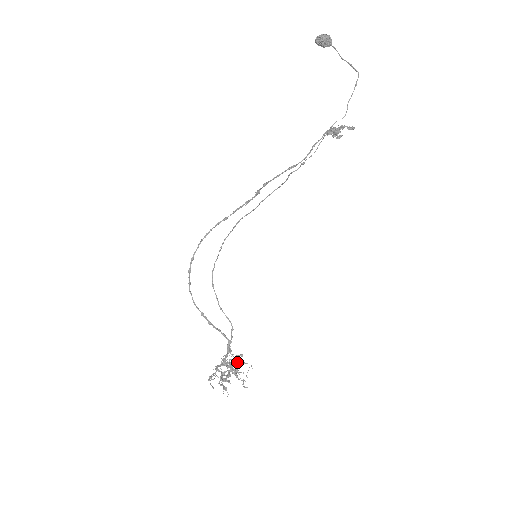
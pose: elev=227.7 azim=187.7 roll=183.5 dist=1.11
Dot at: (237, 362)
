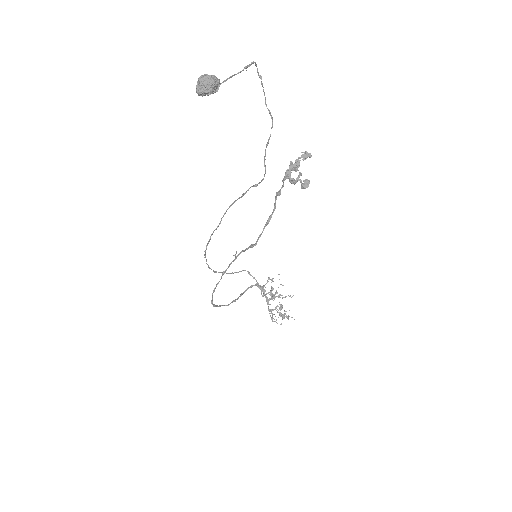
Dot at: (271, 286)
